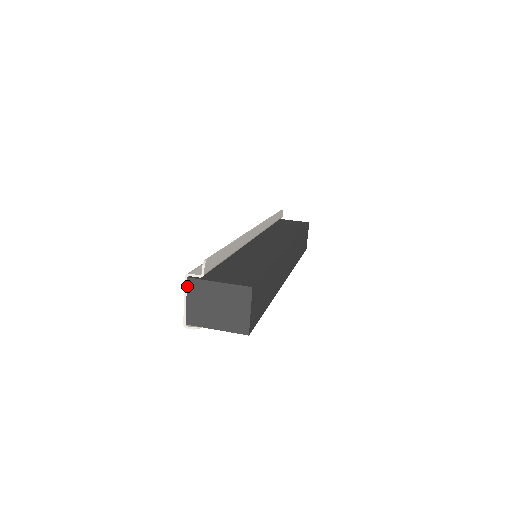
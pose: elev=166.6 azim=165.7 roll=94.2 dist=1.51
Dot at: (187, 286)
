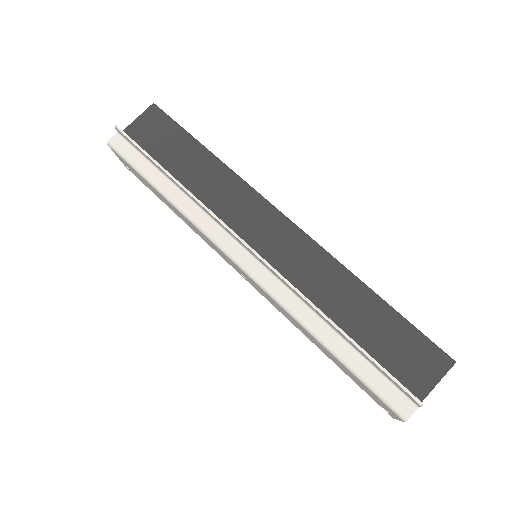
Dot at: occluded
